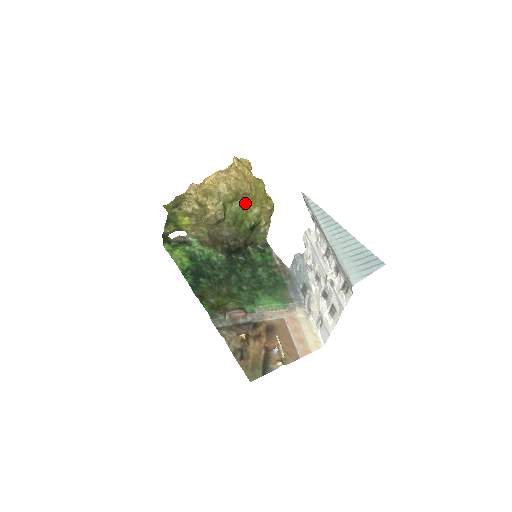
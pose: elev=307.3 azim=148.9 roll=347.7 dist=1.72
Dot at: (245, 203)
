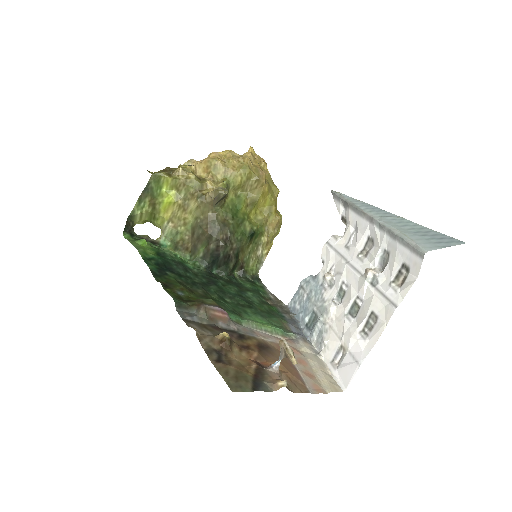
Dot at: (252, 198)
